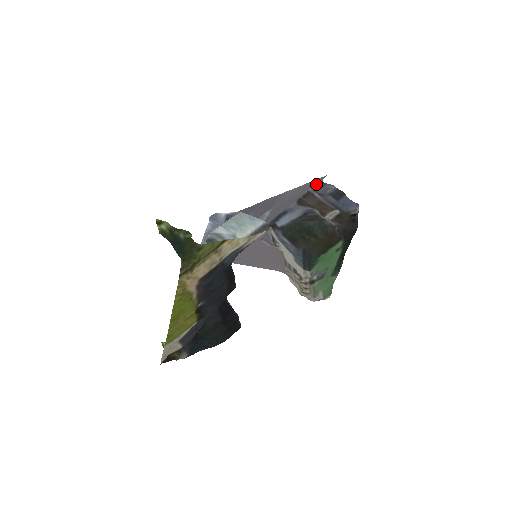
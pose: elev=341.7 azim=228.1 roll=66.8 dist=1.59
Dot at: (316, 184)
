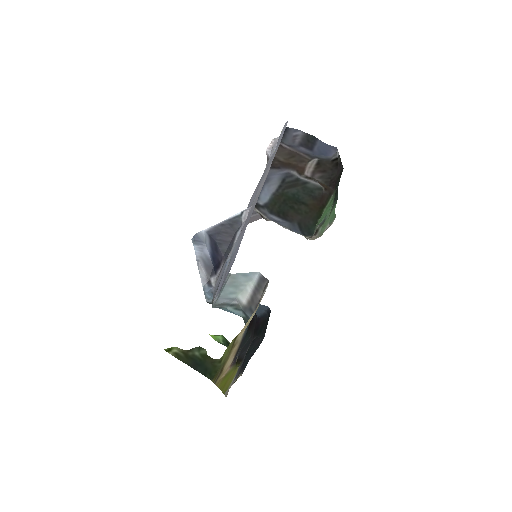
Dot at: occluded
